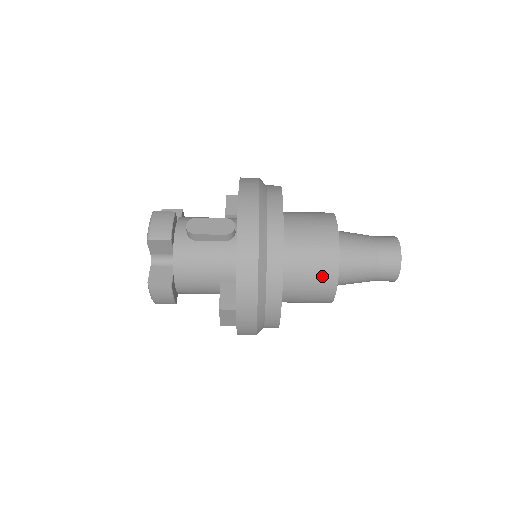
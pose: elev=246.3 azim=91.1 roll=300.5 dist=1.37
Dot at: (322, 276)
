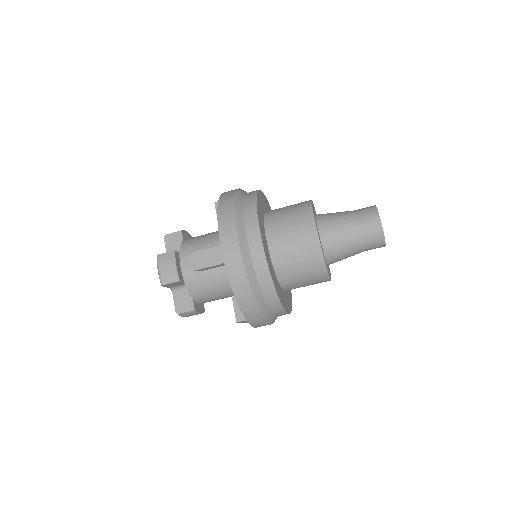
Dot at: (313, 274)
